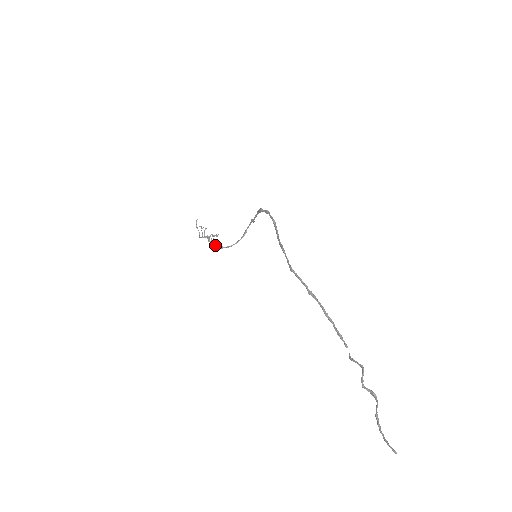
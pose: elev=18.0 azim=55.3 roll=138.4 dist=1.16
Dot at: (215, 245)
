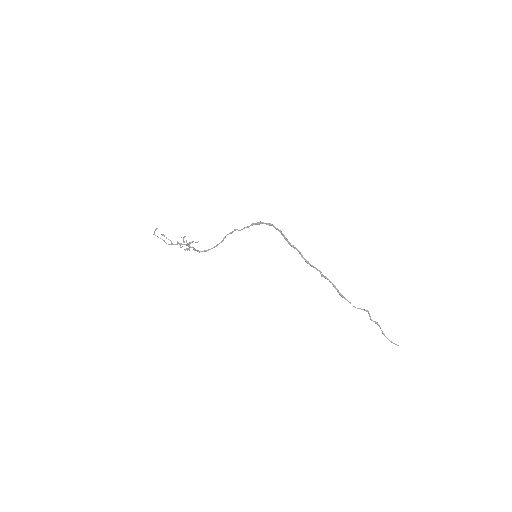
Dot at: (195, 250)
